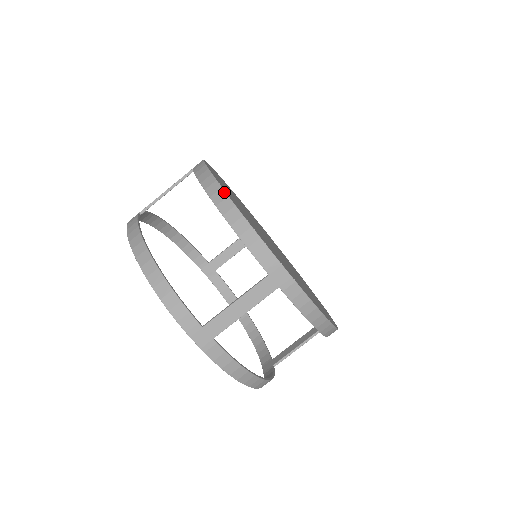
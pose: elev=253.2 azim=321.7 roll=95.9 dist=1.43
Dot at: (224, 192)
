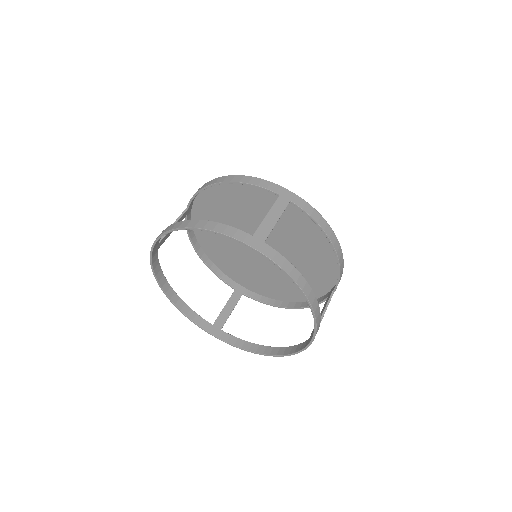
Dot at: occluded
